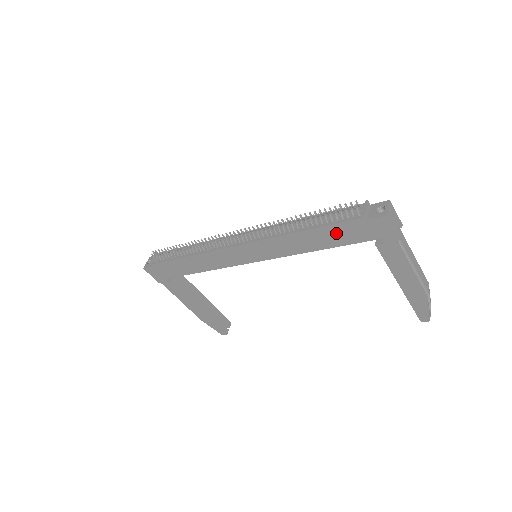
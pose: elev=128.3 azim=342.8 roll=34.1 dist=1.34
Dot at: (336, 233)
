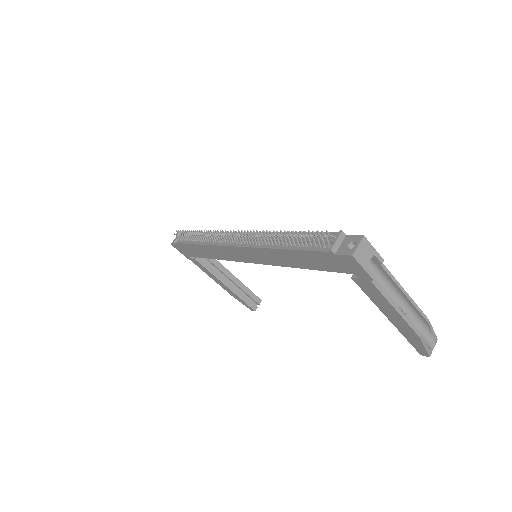
Dot at: (311, 258)
